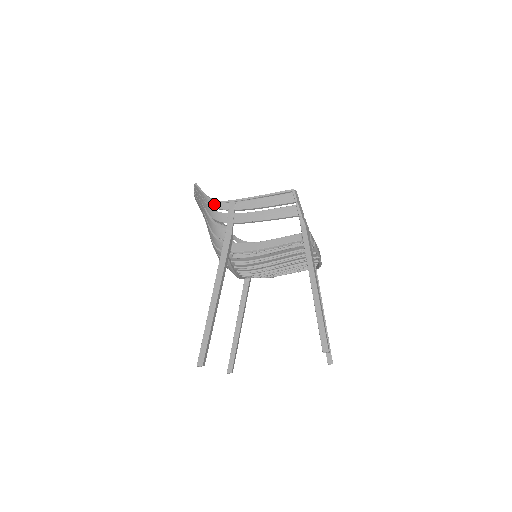
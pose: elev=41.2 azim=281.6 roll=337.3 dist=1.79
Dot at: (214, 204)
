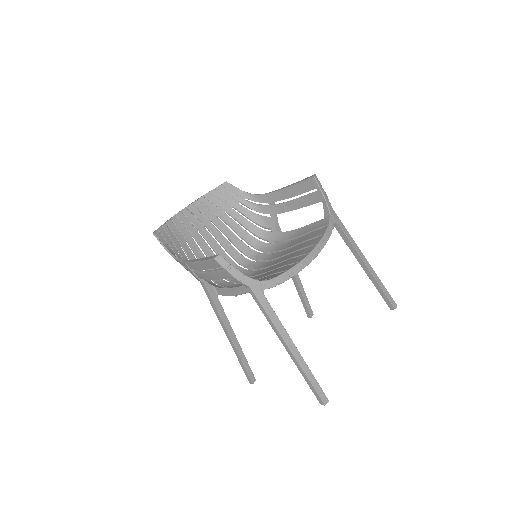
Dot at: occluded
